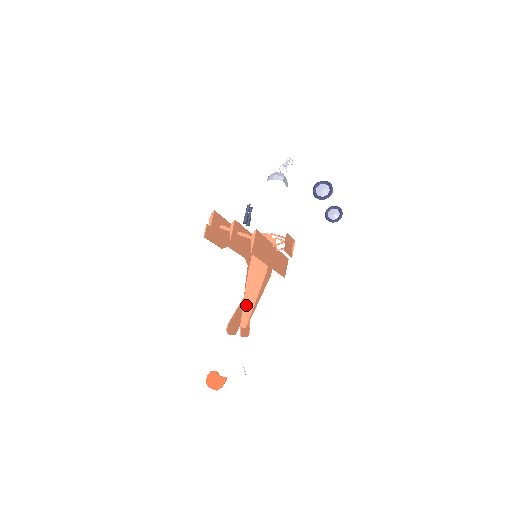
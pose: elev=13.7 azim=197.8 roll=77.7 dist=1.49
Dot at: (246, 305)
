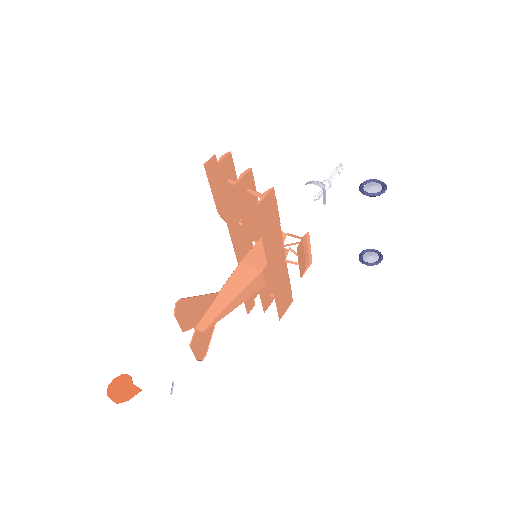
Dot at: (217, 303)
